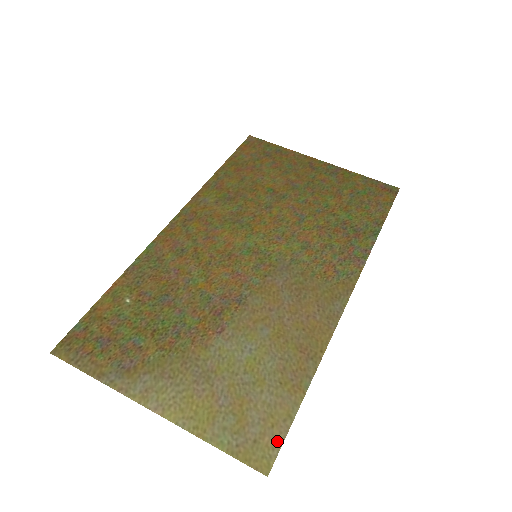
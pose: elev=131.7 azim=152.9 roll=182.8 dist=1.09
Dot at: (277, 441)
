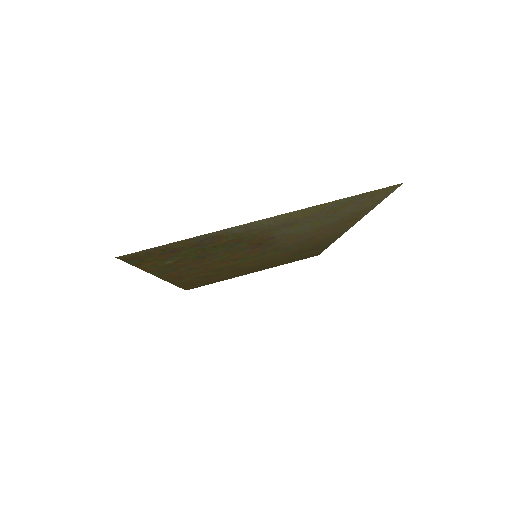
Dot at: (386, 194)
